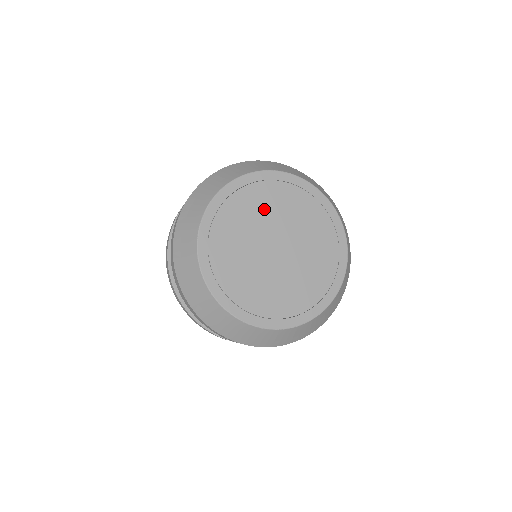
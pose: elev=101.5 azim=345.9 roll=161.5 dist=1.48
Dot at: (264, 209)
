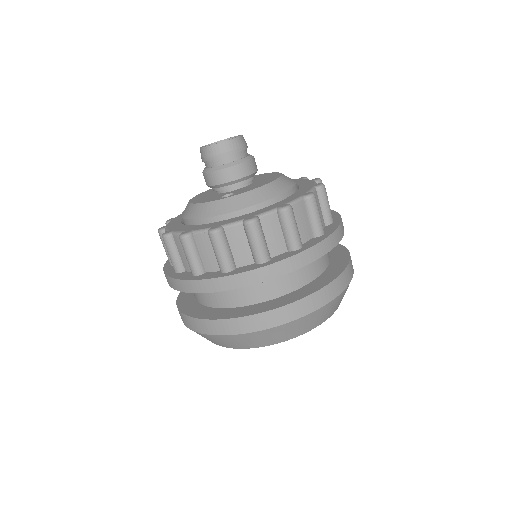
Dot at: occluded
